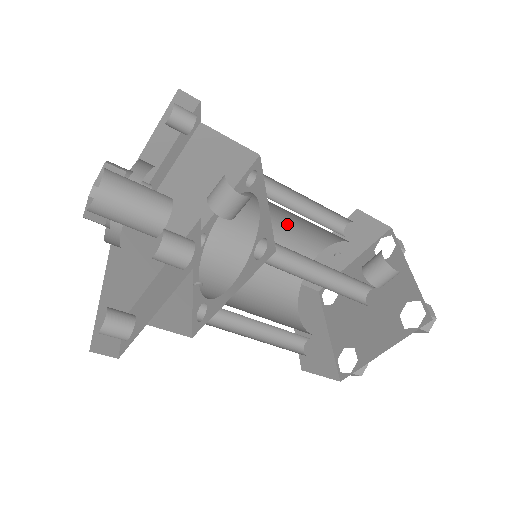
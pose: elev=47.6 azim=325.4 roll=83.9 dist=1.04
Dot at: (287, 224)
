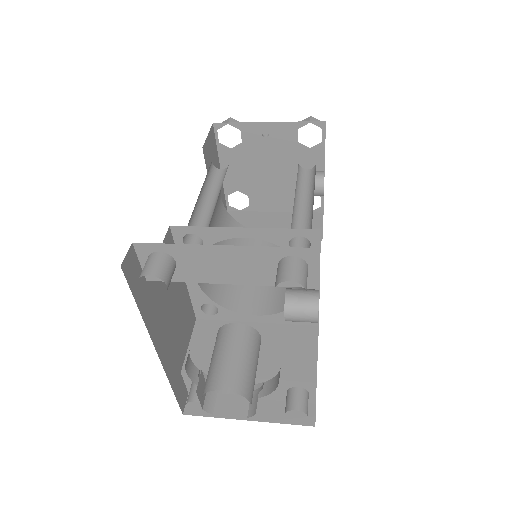
Dot at: occluded
